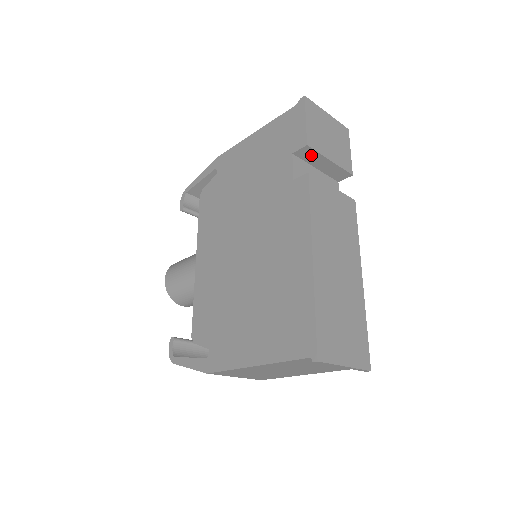
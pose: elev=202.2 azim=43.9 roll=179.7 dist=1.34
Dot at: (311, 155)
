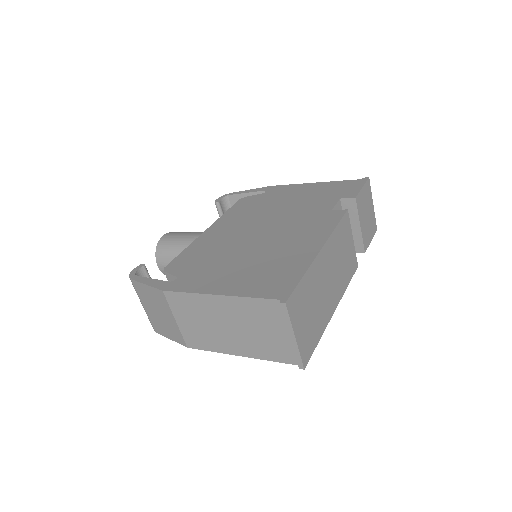
Dot at: (351, 210)
